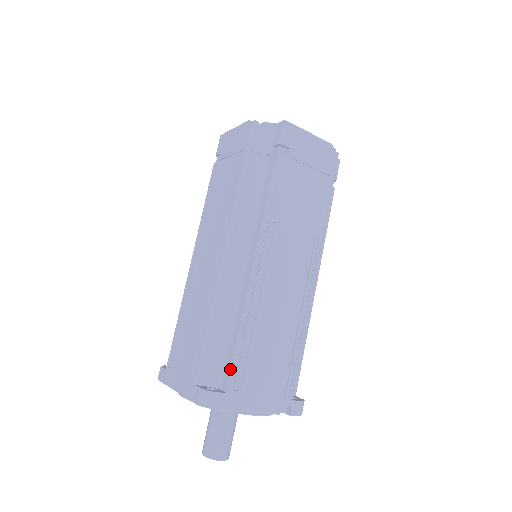
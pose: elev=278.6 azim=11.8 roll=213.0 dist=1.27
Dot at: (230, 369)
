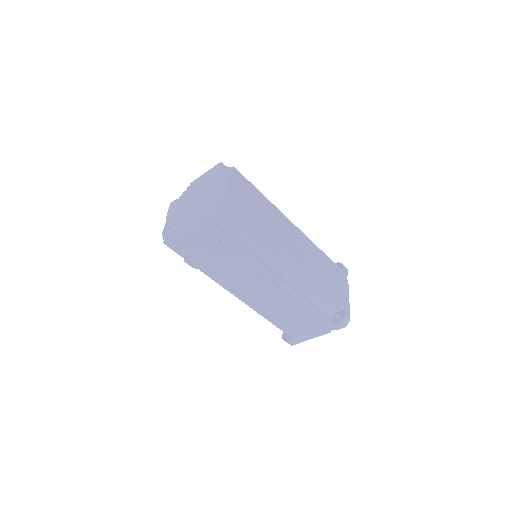
Dot at: (335, 303)
